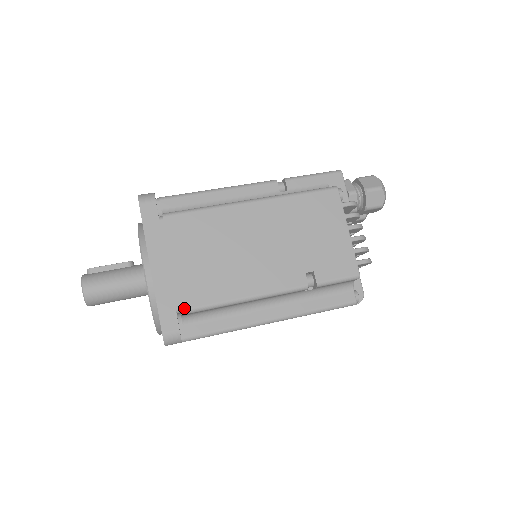
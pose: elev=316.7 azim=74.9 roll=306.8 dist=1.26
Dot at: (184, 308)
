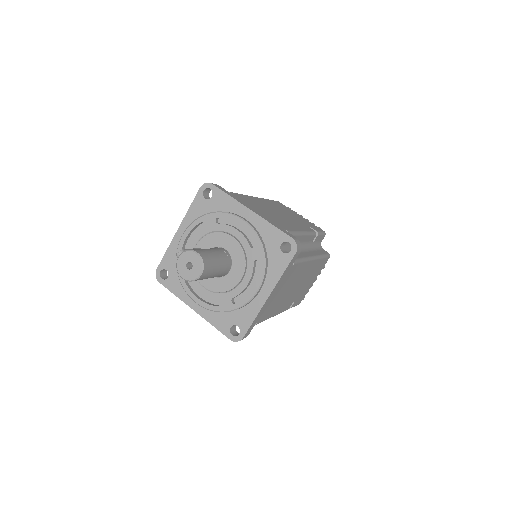
Dot at: (287, 230)
